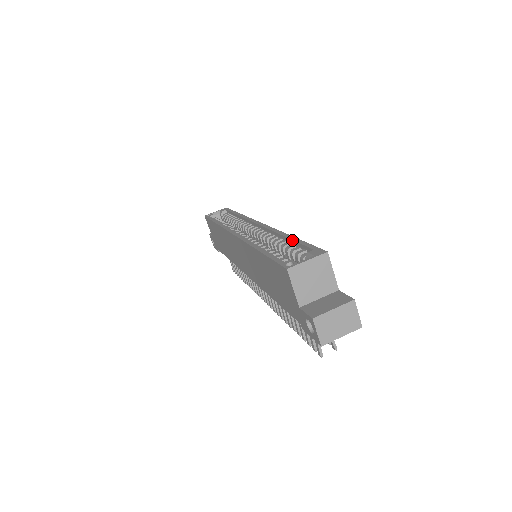
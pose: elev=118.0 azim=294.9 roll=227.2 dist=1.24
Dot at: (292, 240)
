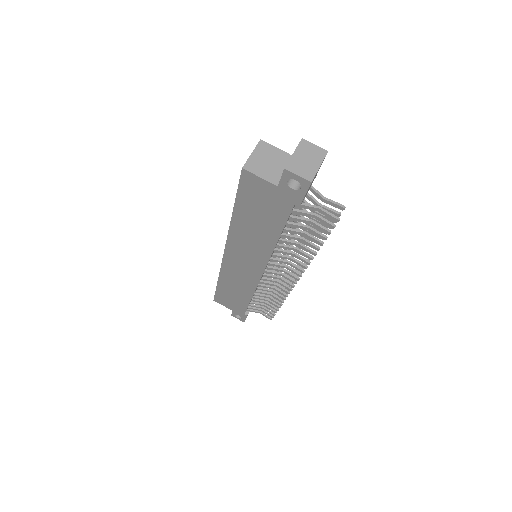
Dot at: occluded
